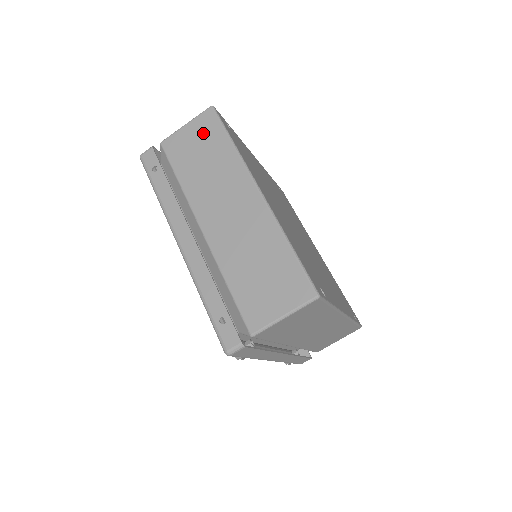
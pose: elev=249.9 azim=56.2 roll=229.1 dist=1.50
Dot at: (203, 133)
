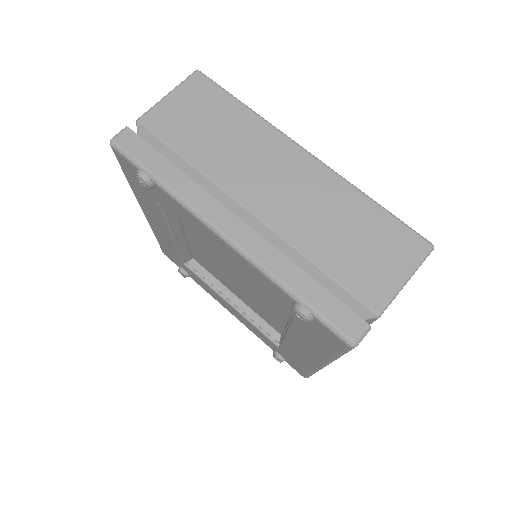
Dot at: occluded
